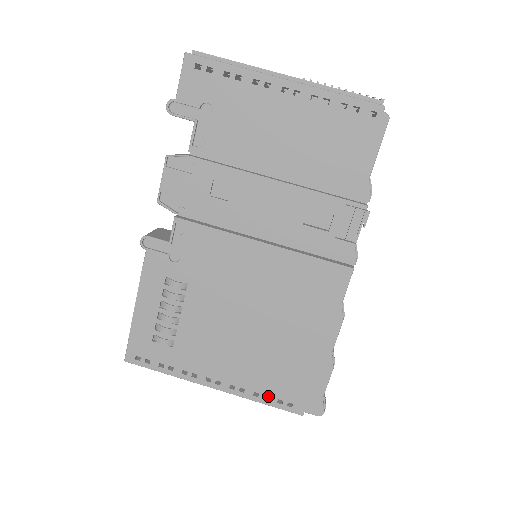
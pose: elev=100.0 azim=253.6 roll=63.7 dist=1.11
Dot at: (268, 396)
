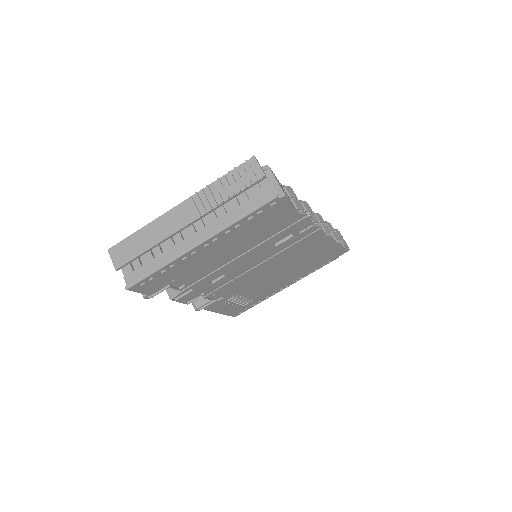
Dot at: occluded
